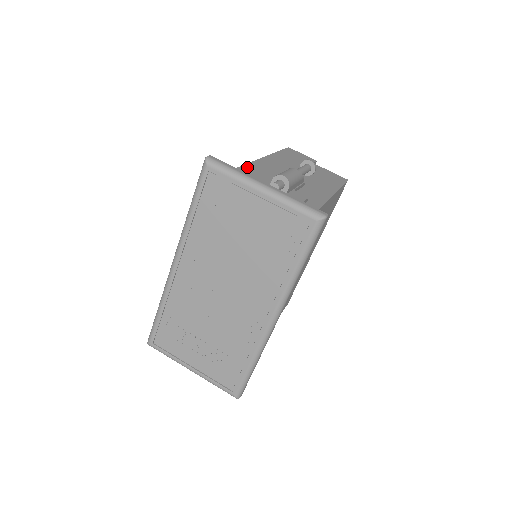
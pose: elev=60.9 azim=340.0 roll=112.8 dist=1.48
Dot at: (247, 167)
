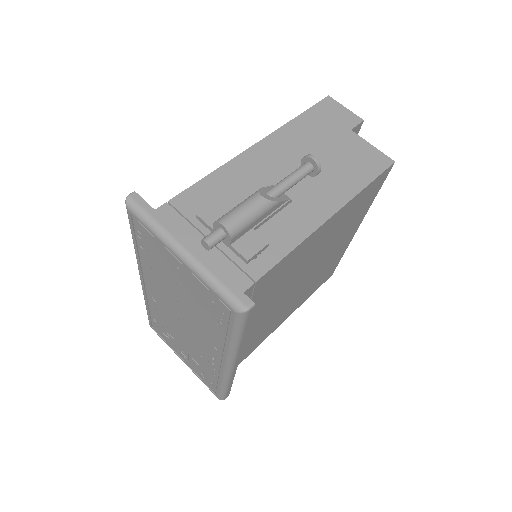
Dot at: (211, 179)
